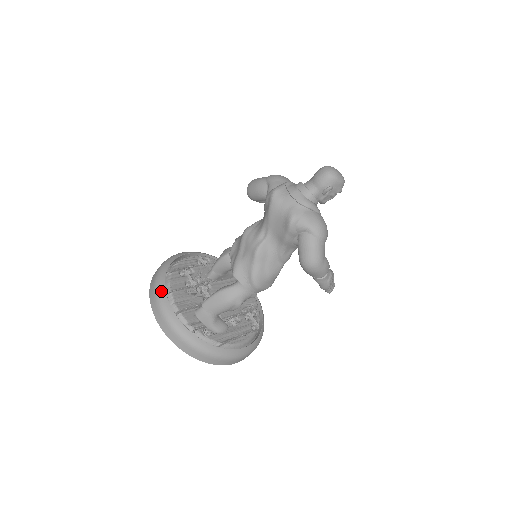
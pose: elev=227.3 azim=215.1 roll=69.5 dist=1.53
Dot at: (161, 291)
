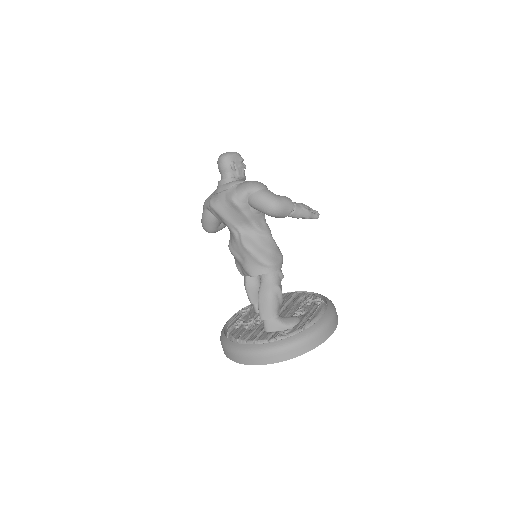
Dot at: (231, 346)
